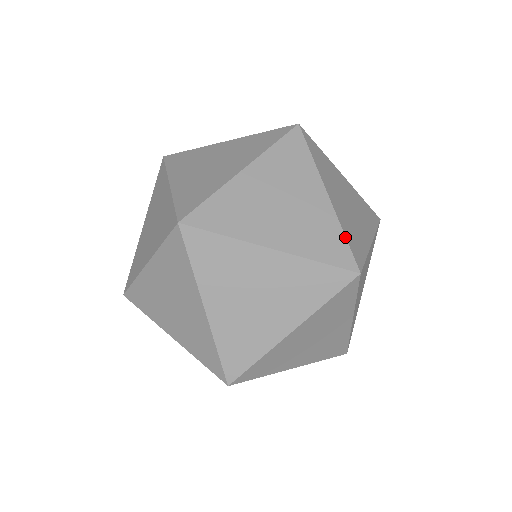
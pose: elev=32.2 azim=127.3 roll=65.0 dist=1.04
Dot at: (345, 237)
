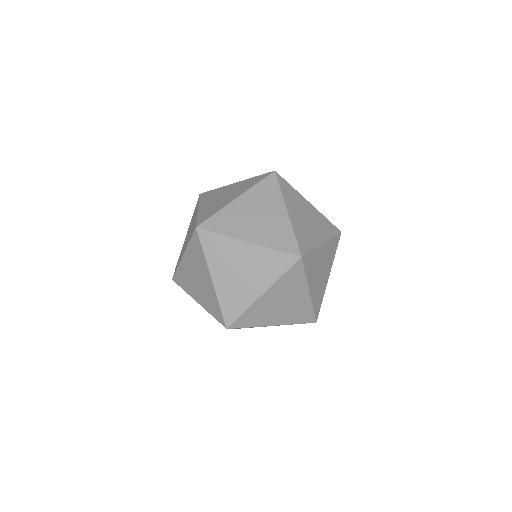
Dot at: (295, 236)
